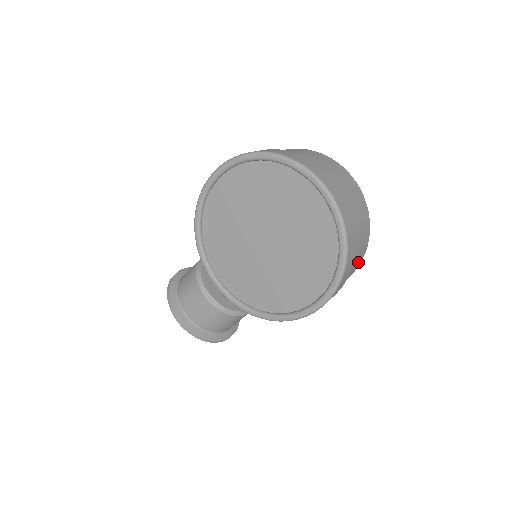
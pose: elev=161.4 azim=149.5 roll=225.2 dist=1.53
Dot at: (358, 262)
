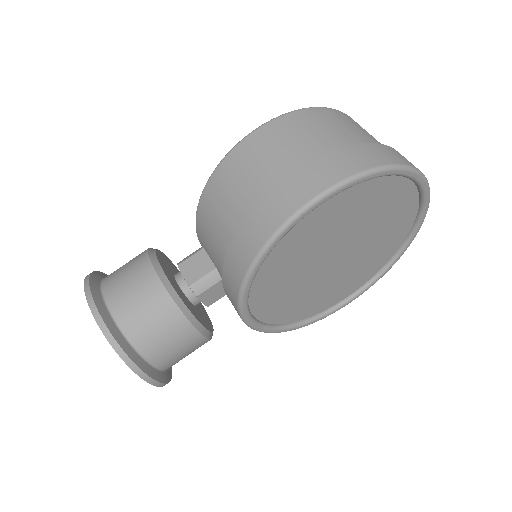
Dot at: occluded
